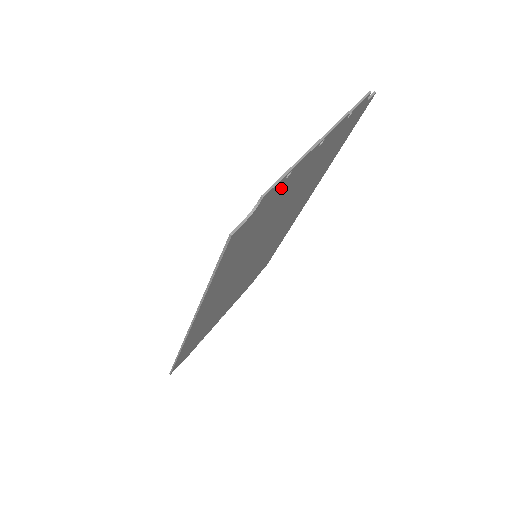
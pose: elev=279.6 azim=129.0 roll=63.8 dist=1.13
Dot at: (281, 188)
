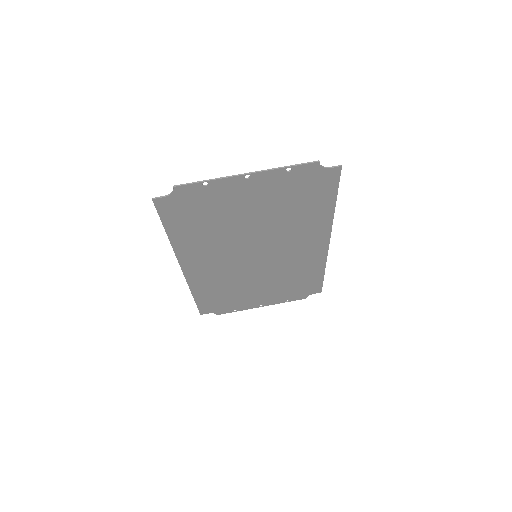
Dot at: (207, 193)
